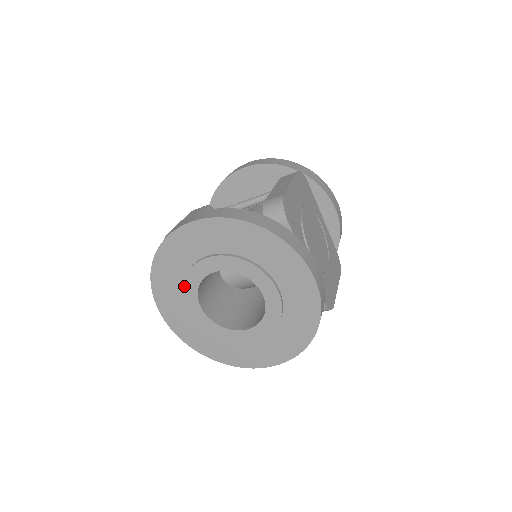
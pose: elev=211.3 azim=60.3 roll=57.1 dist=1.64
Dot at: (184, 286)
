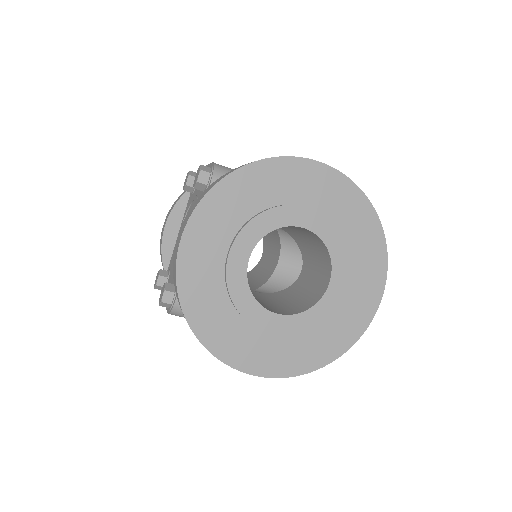
Dot at: (255, 219)
